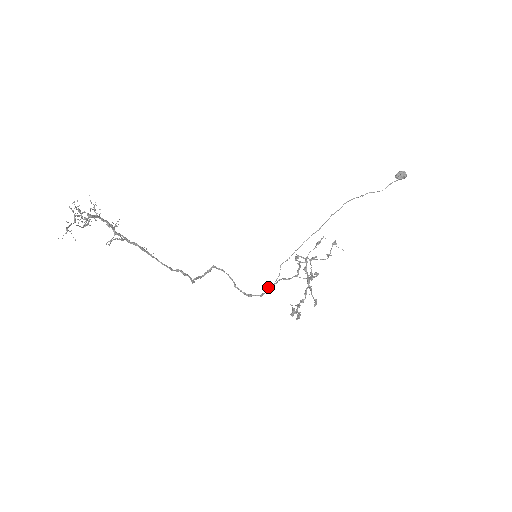
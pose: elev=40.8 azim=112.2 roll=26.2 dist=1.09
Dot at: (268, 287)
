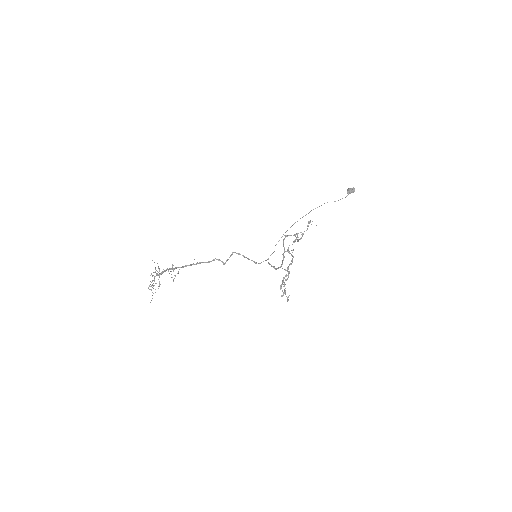
Dot at: (268, 263)
